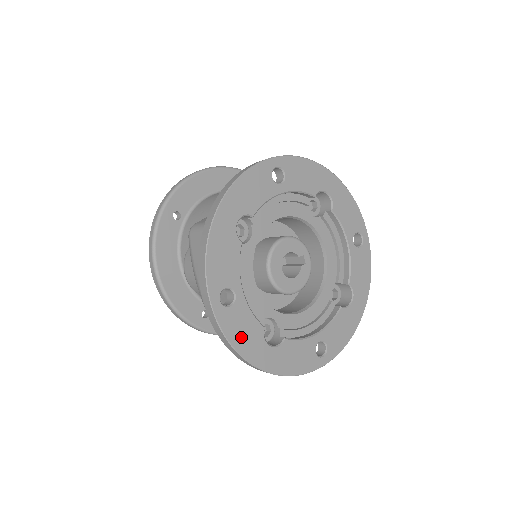
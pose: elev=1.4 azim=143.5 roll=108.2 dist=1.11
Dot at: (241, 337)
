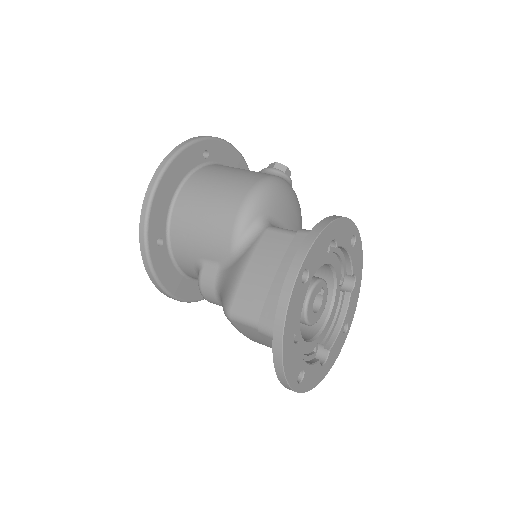
Dot at: (311, 382)
